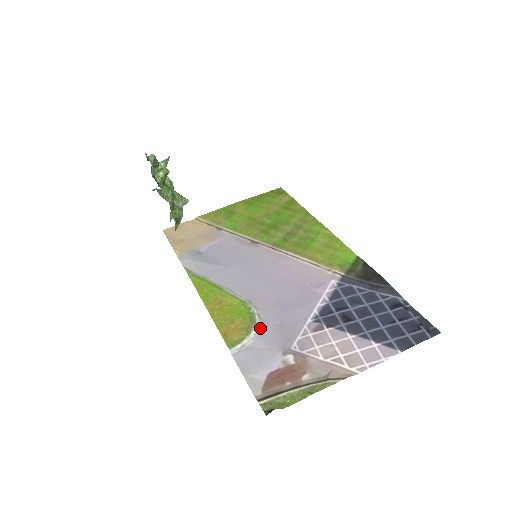
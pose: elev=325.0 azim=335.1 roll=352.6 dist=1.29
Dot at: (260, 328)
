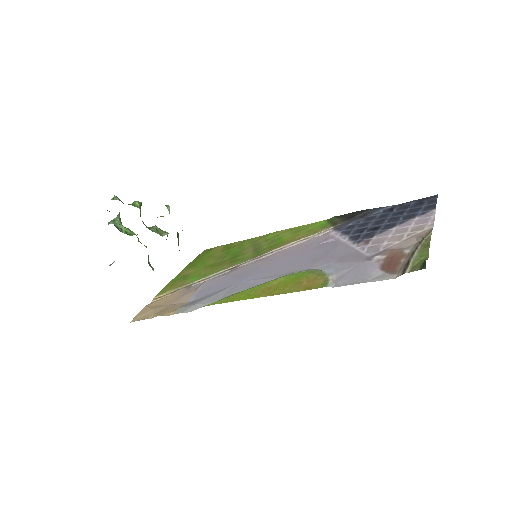
Dot at: (327, 270)
